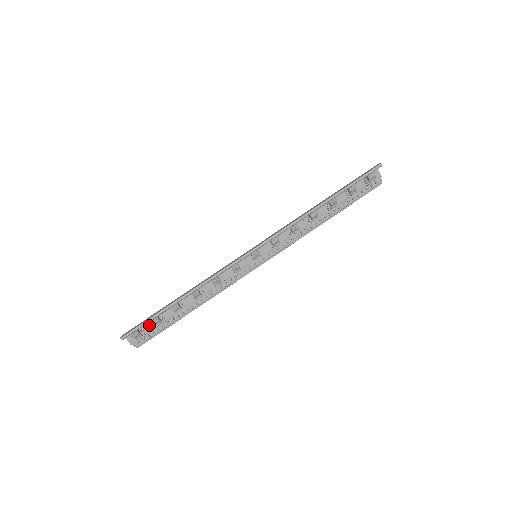
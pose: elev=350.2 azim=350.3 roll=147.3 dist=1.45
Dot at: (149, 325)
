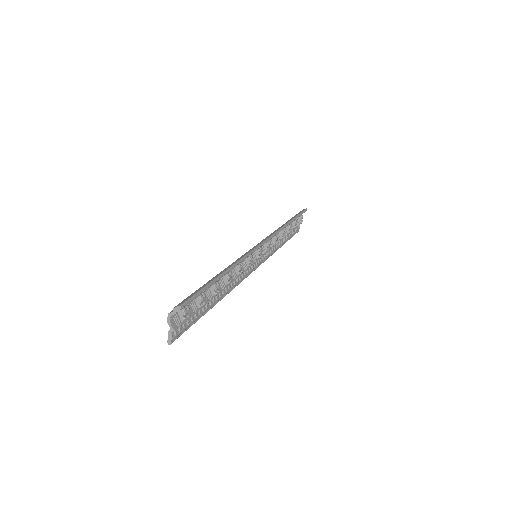
Dot at: (189, 307)
